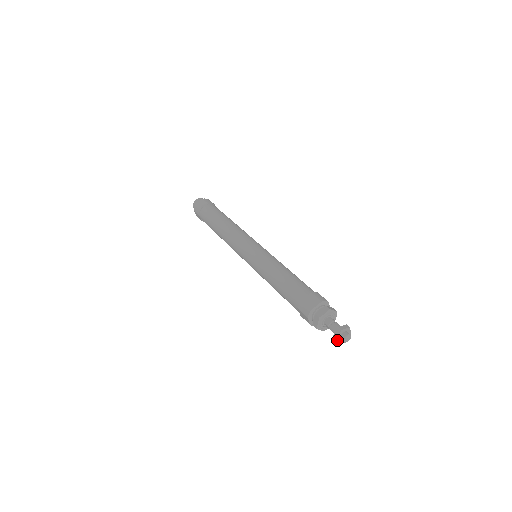
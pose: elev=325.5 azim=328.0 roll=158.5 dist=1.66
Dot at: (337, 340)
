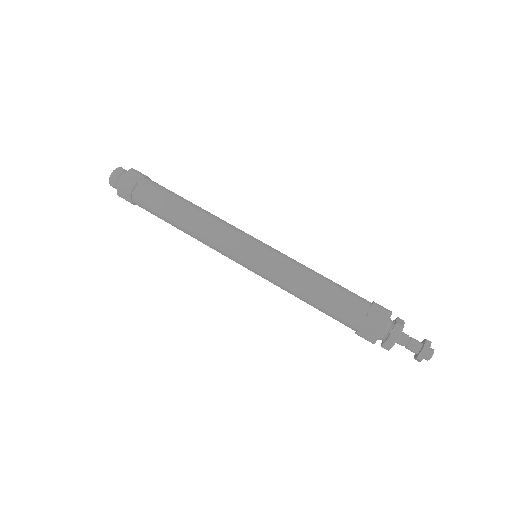
Dot at: occluded
